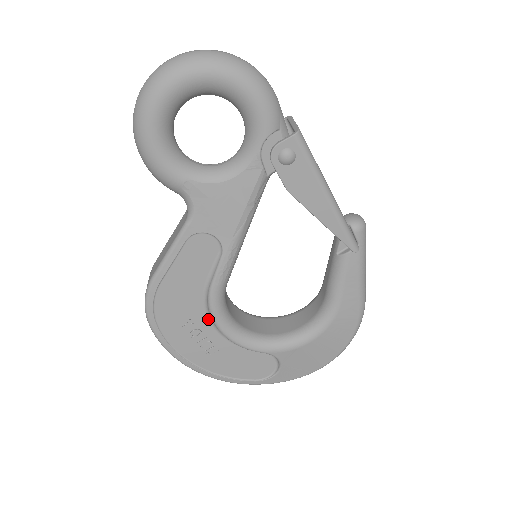
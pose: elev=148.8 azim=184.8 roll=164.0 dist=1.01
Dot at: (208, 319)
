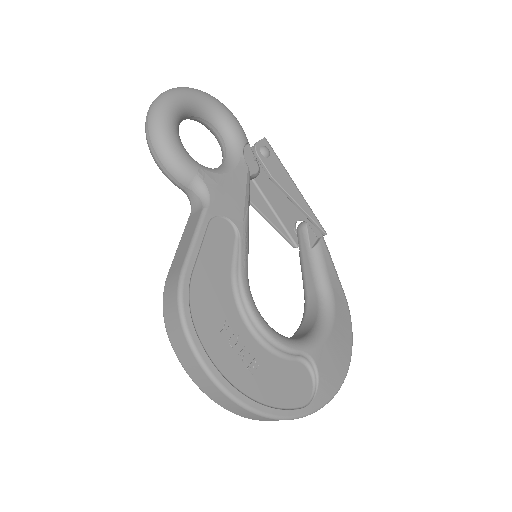
Dot at: (241, 319)
